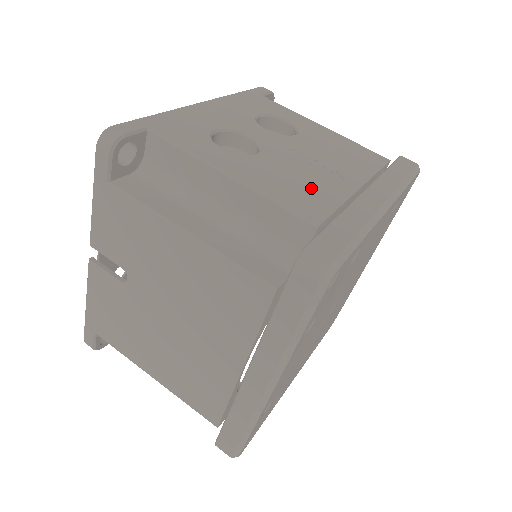
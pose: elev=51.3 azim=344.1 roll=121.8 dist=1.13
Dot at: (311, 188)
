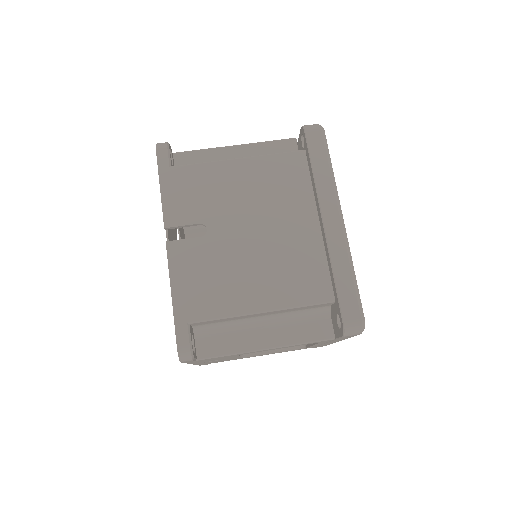
Dot at: occluded
